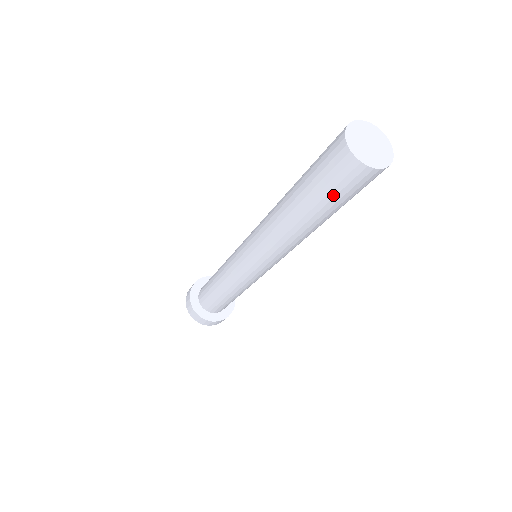
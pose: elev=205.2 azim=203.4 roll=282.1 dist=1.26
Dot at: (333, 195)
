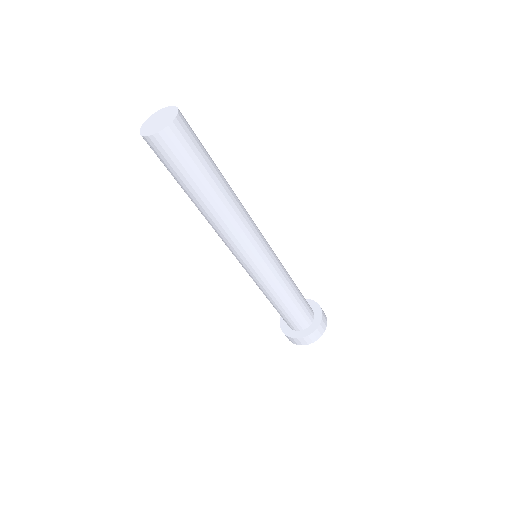
Dot at: occluded
